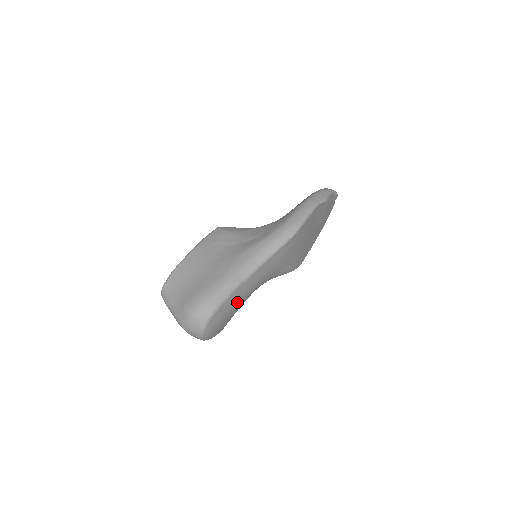
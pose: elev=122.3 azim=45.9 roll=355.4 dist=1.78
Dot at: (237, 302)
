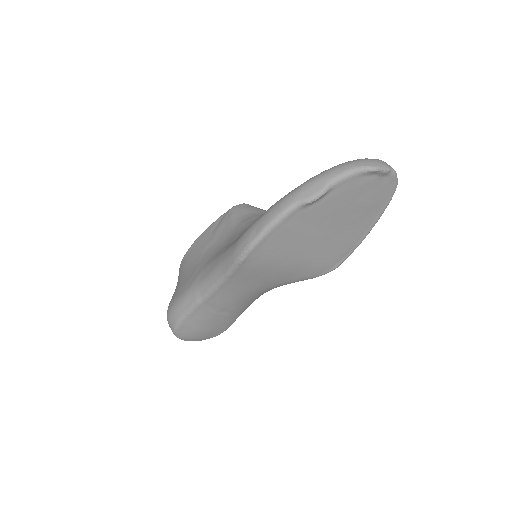
Dot at: (213, 316)
